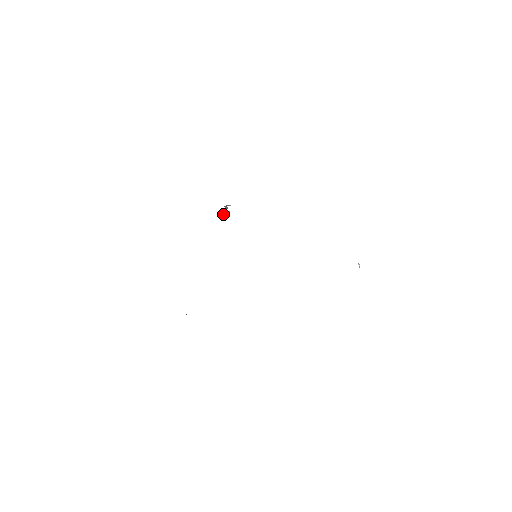
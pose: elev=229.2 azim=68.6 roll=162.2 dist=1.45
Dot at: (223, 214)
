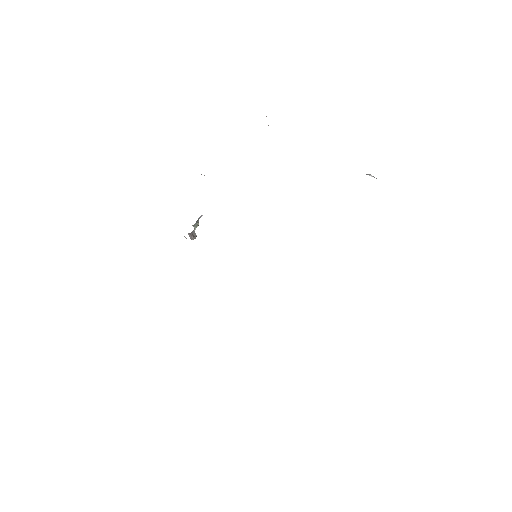
Dot at: occluded
